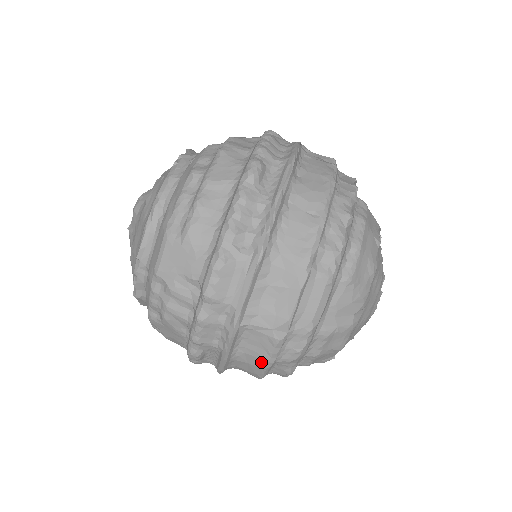
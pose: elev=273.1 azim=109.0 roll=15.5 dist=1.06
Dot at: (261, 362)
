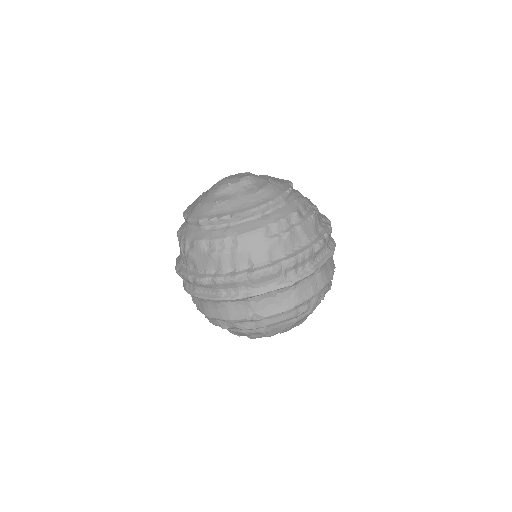
Dot at: (227, 316)
